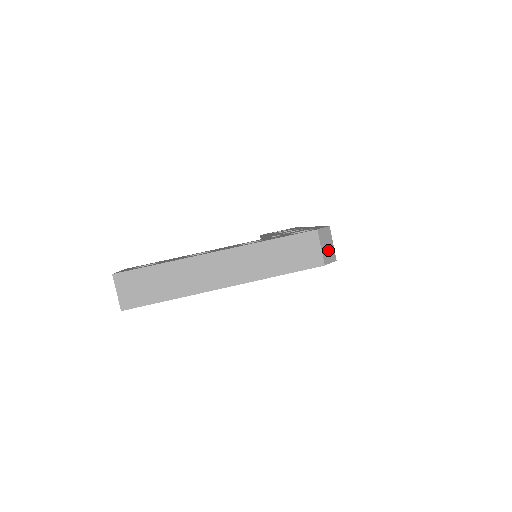
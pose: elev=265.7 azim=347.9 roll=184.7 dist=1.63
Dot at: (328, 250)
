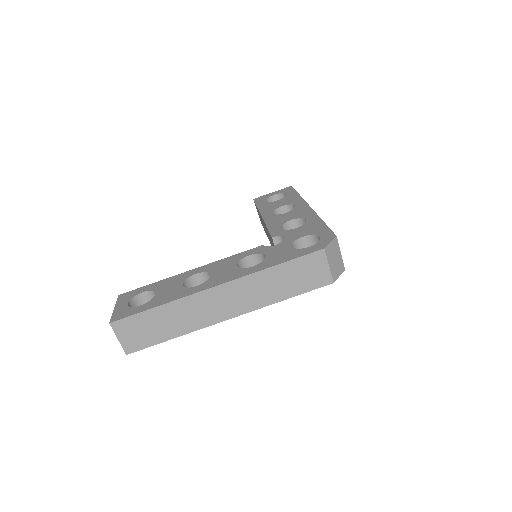
Dot at: (336, 264)
